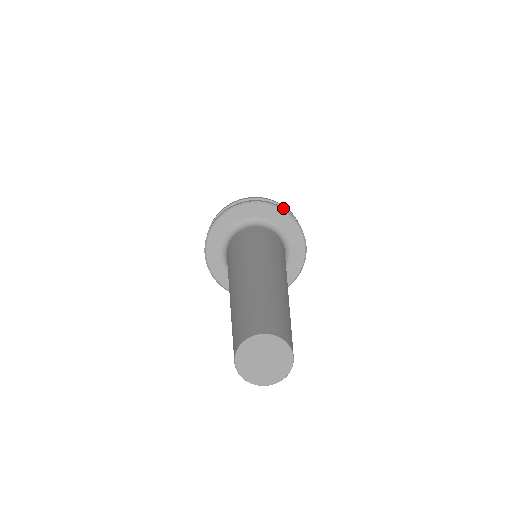
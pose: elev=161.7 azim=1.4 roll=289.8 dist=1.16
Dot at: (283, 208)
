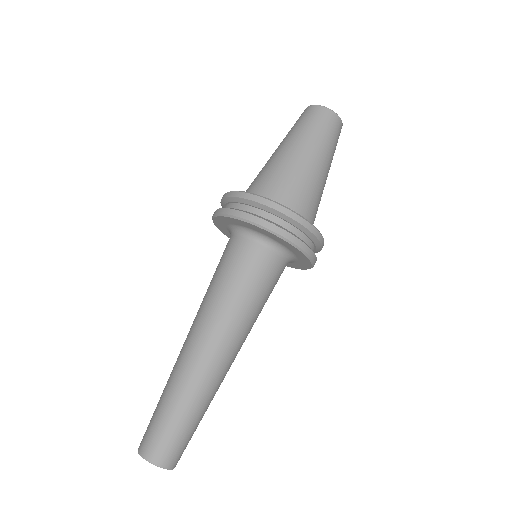
Dot at: (313, 255)
